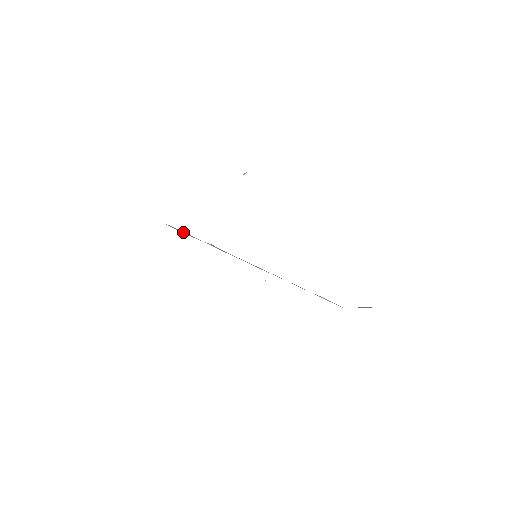
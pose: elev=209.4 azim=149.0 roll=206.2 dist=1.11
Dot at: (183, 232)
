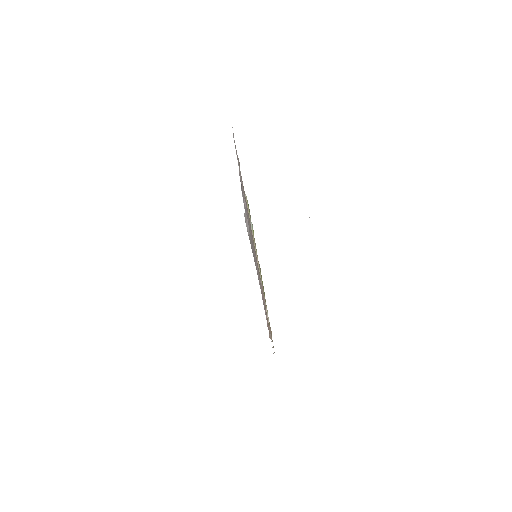
Dot at: (248, 206)
